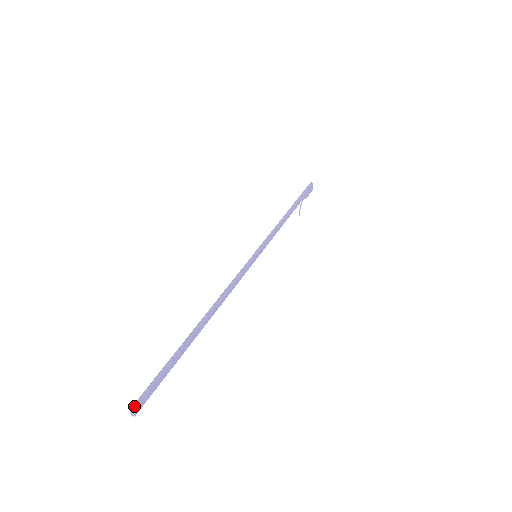
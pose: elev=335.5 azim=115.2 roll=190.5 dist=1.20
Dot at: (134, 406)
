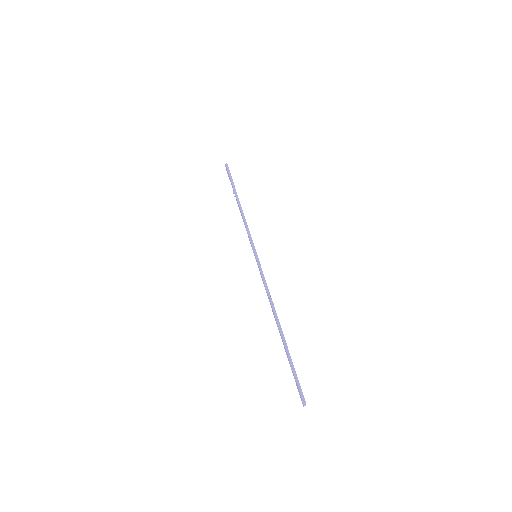
Dot at: (304, 401)
